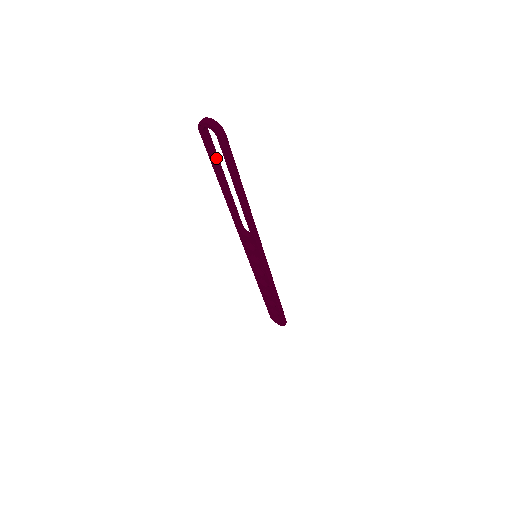
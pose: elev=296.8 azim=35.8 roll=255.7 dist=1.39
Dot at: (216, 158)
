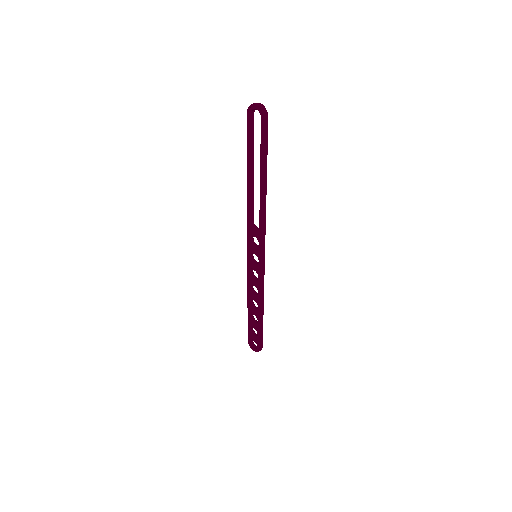
Dot at: (252, 143)
